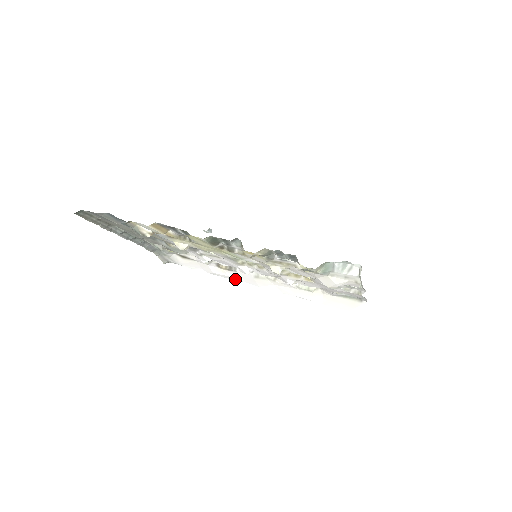
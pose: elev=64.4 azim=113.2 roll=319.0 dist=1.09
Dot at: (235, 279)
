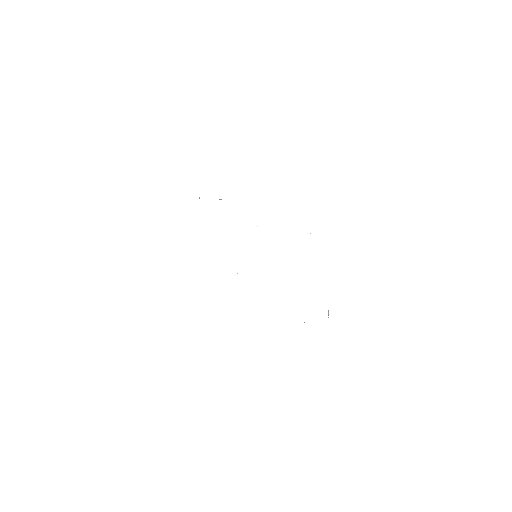
Dot at: occluded
